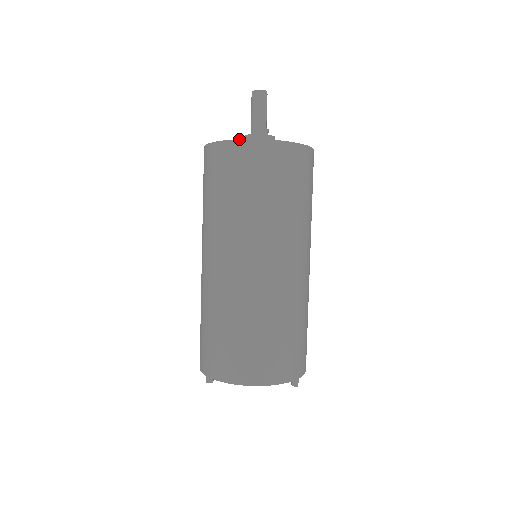
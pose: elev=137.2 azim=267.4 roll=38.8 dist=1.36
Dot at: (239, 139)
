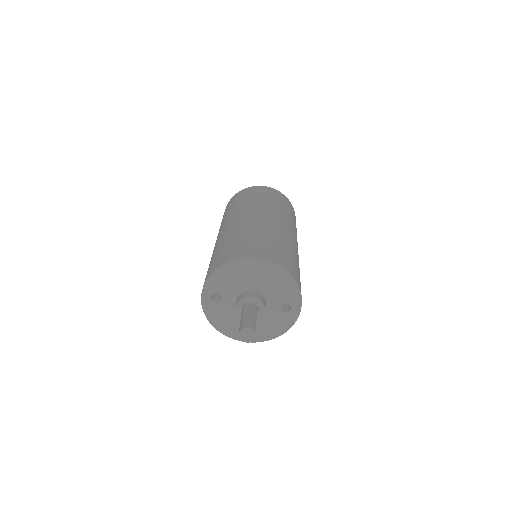
Dot at: occluded
